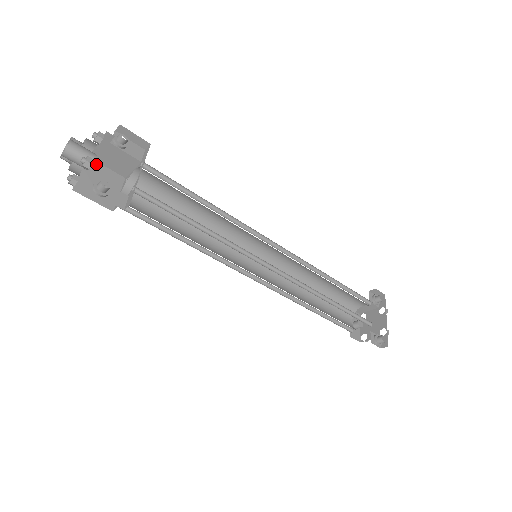
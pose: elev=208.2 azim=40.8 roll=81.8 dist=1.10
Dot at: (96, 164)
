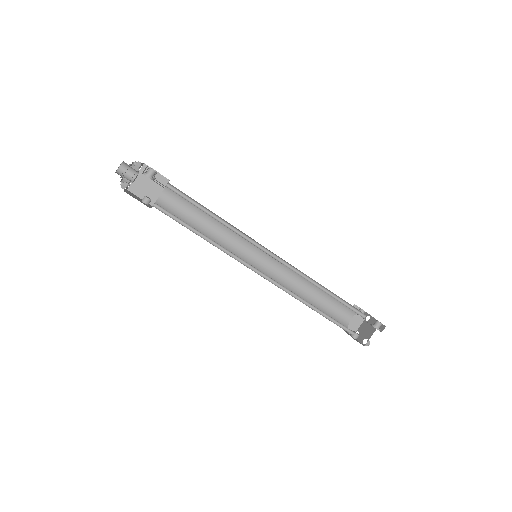
Dot at: (133, 194)
